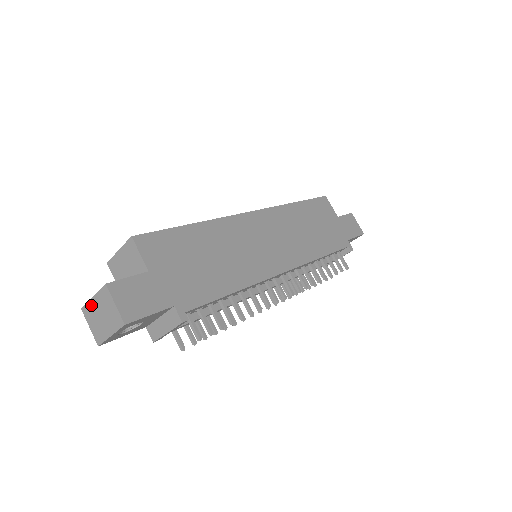
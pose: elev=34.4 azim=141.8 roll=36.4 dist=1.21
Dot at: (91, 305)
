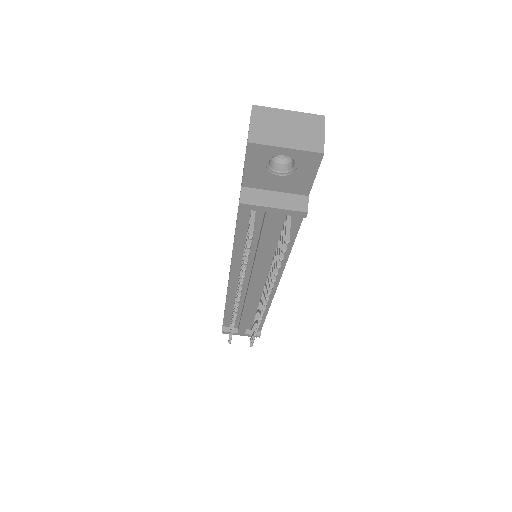
Dot at: (278, 113)
